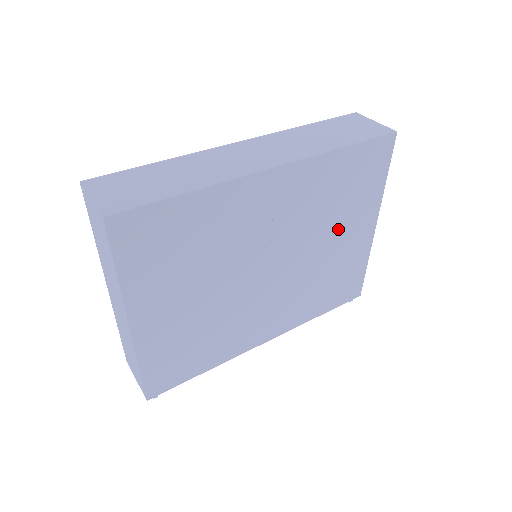
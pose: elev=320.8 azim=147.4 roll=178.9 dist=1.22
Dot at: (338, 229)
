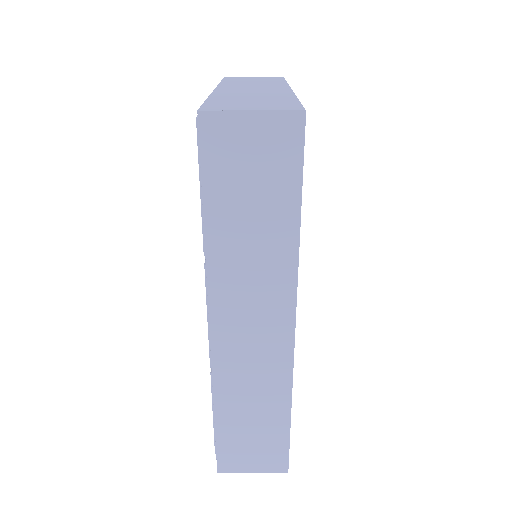
Dot at: occluded
